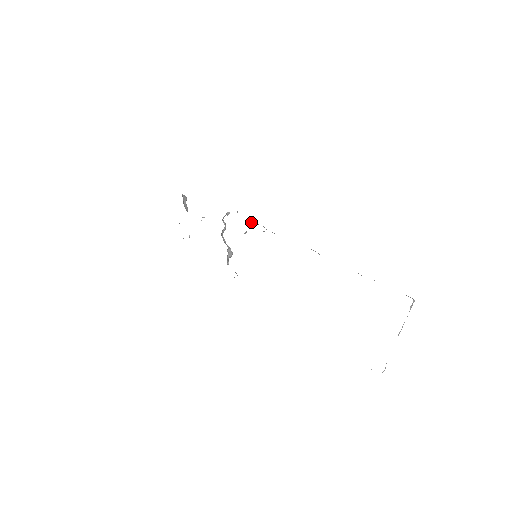
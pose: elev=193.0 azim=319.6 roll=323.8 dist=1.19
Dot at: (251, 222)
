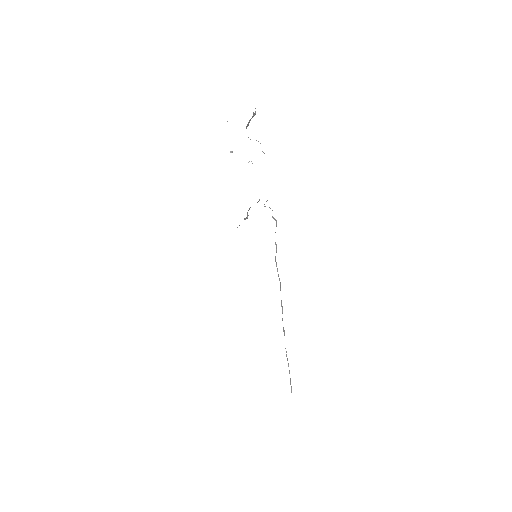
Dot at: occluded
